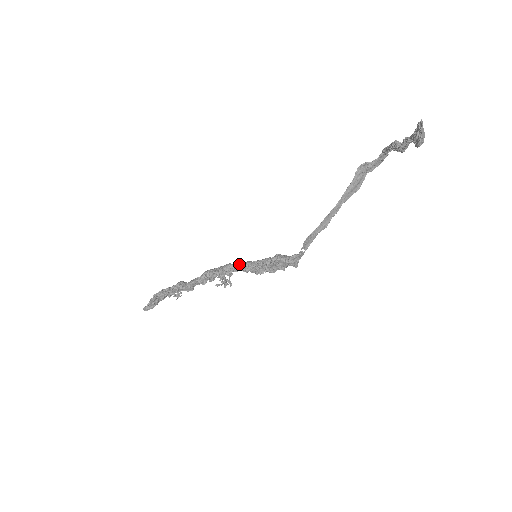
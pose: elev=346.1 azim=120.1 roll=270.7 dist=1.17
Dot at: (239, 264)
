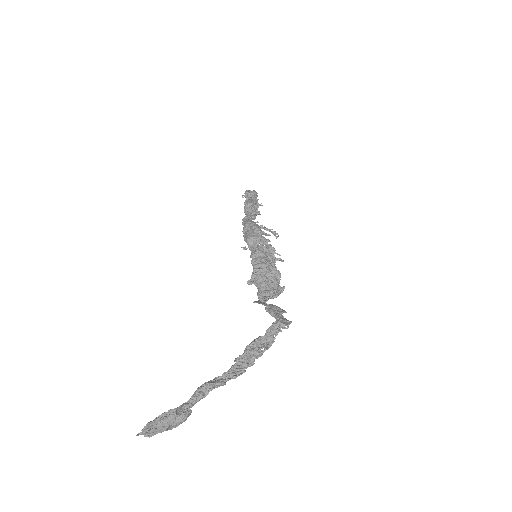
Dot at: (256, 244)
